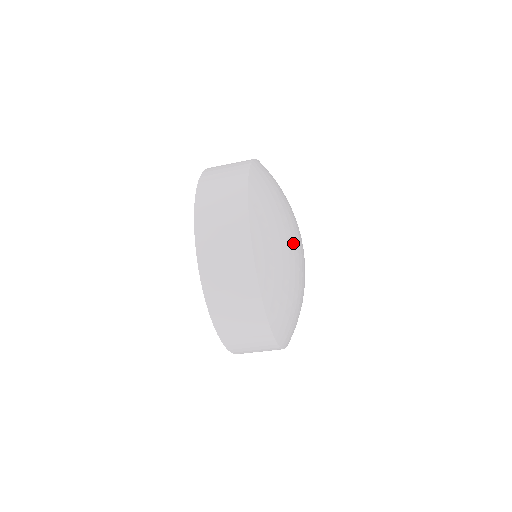
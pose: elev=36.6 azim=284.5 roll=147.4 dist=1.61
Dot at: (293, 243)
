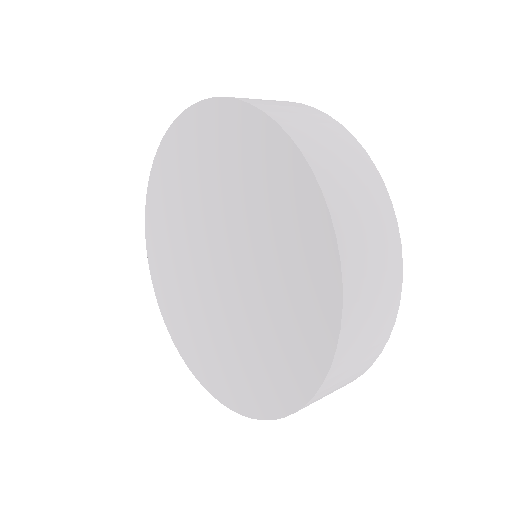
Dot at: occluded
